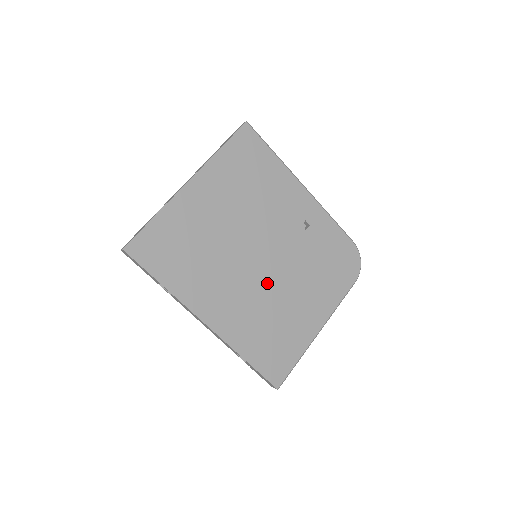
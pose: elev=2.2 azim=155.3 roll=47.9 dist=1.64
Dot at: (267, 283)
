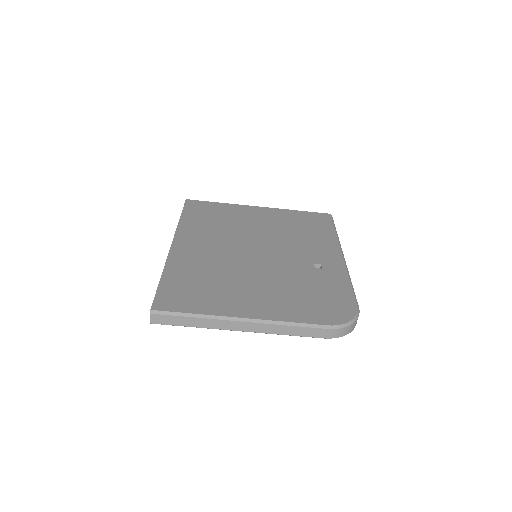
Dot at: (242, 263)
